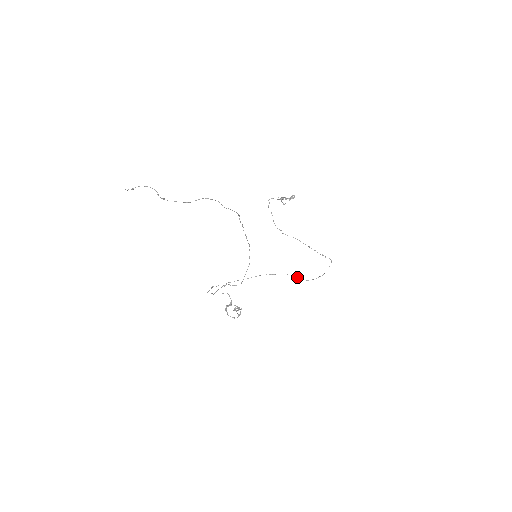
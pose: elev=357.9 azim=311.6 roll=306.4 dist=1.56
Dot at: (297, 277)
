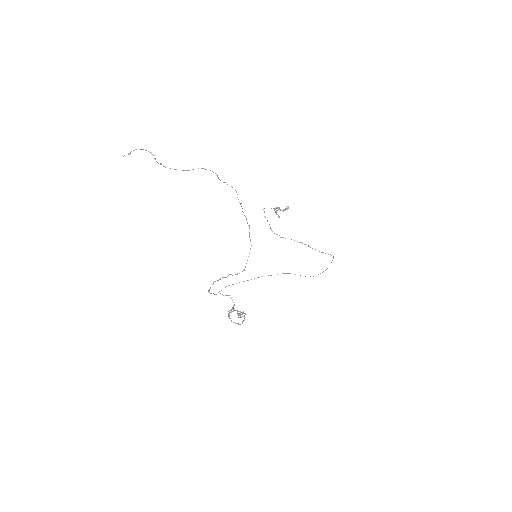
Dot at: (300, 275)
